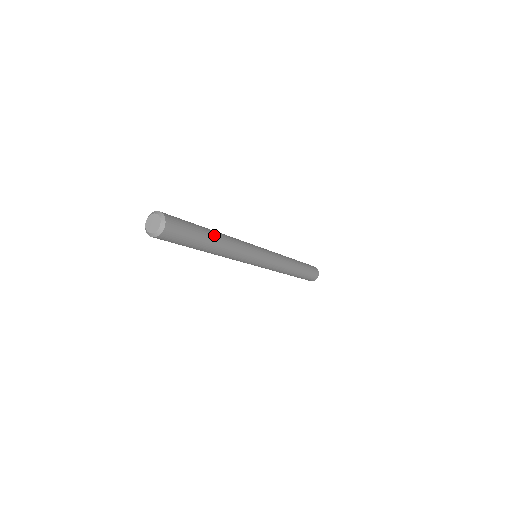
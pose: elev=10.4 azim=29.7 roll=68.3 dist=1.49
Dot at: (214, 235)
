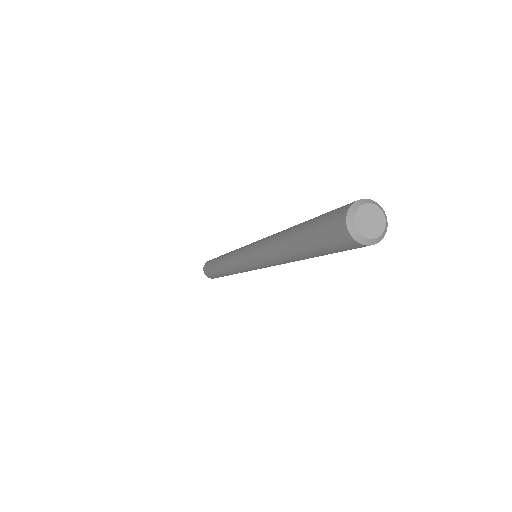
Dot at: occluded
